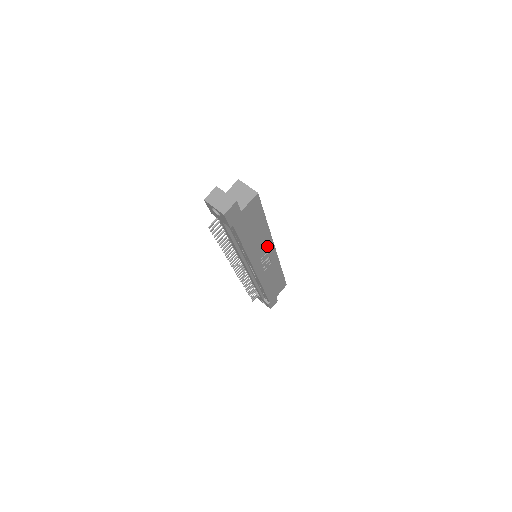
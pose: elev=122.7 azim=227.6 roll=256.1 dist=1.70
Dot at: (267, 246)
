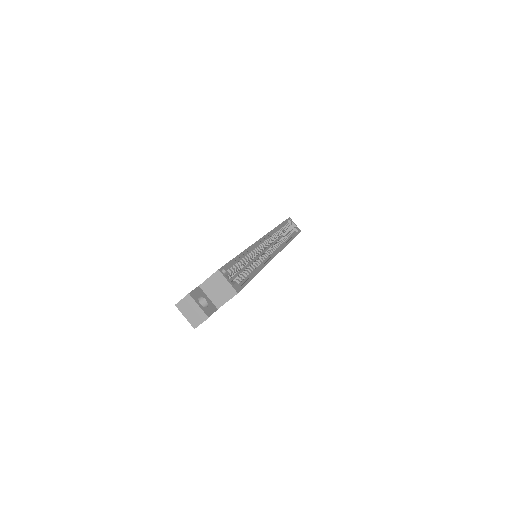
Dot at: occluded
